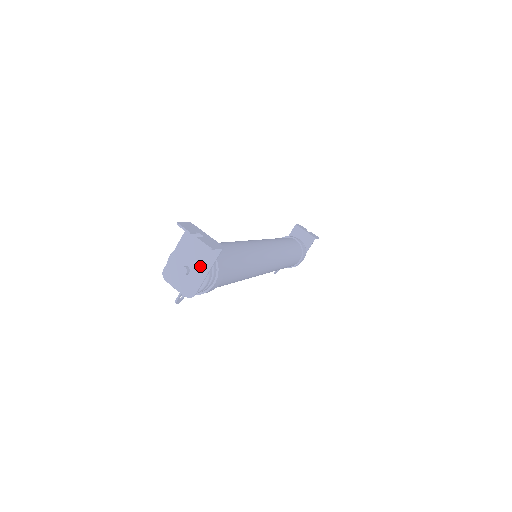
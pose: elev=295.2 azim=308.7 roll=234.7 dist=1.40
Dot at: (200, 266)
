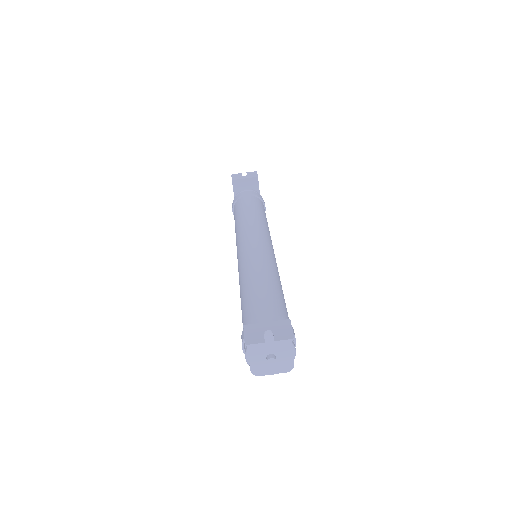
Dot at: (281, 346)
